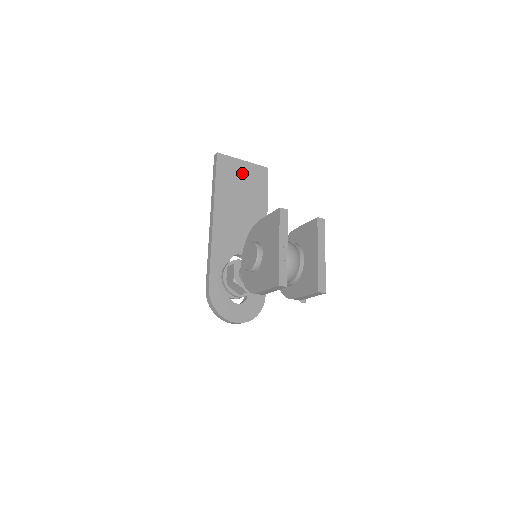
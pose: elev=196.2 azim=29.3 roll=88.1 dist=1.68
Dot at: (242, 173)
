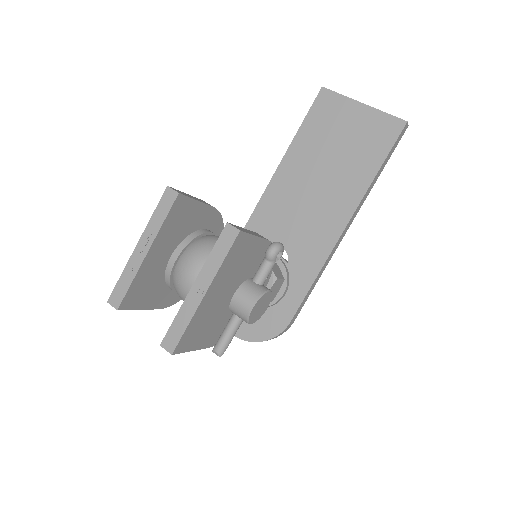
Dot at: (349, 124)
